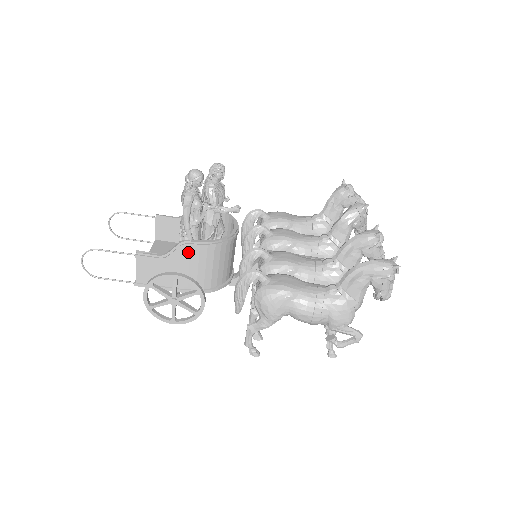
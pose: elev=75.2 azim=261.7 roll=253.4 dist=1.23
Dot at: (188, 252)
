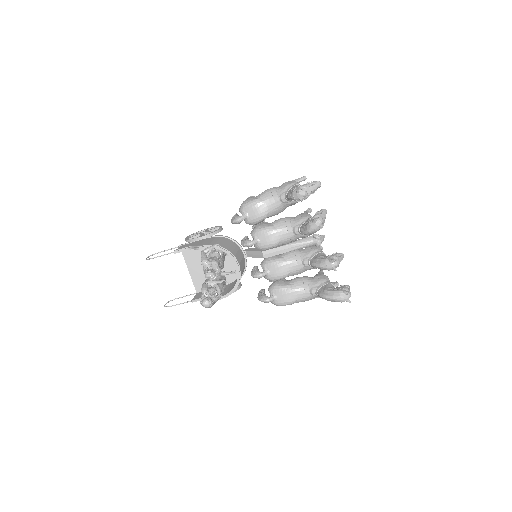
Dot at: occluded
